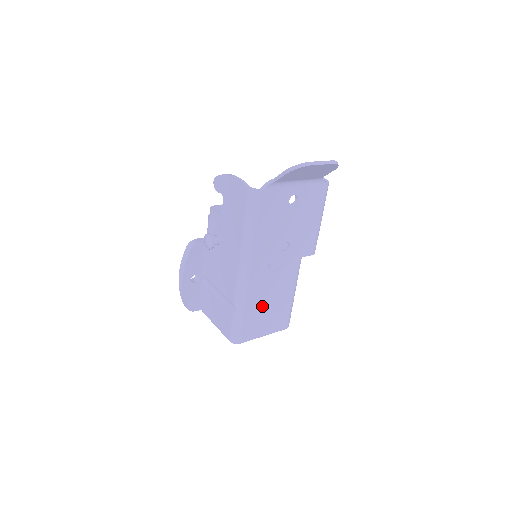
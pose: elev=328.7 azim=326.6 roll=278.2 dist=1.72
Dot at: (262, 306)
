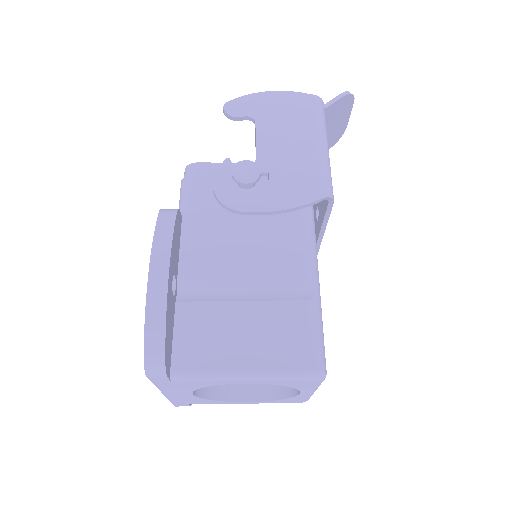
Dot at: occluded
